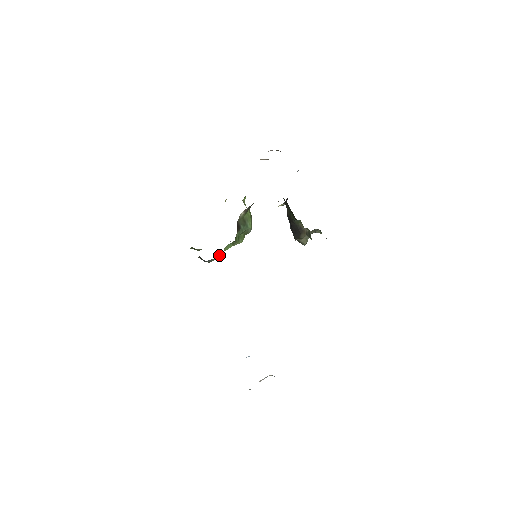
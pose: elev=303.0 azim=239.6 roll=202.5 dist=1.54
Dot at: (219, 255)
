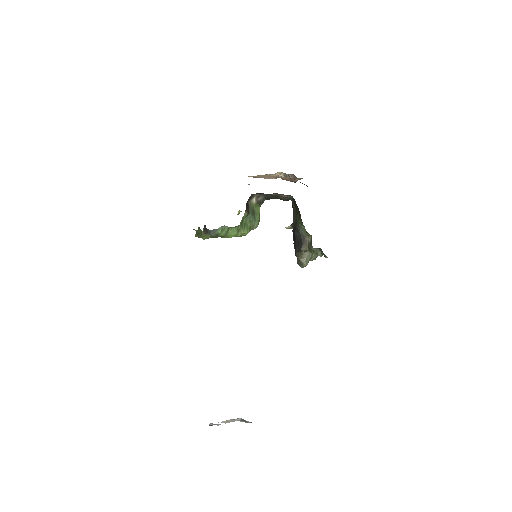
Dot at: (223, 229)
